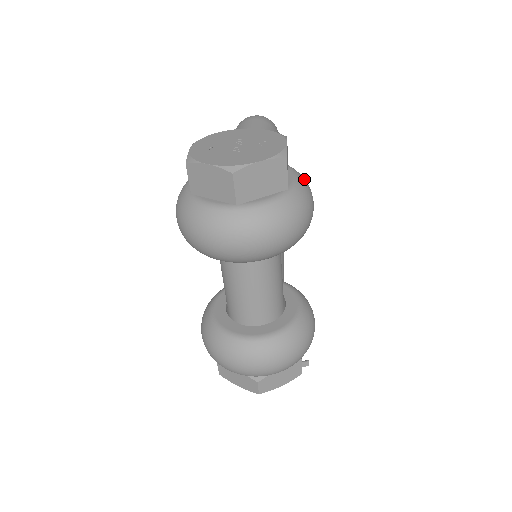
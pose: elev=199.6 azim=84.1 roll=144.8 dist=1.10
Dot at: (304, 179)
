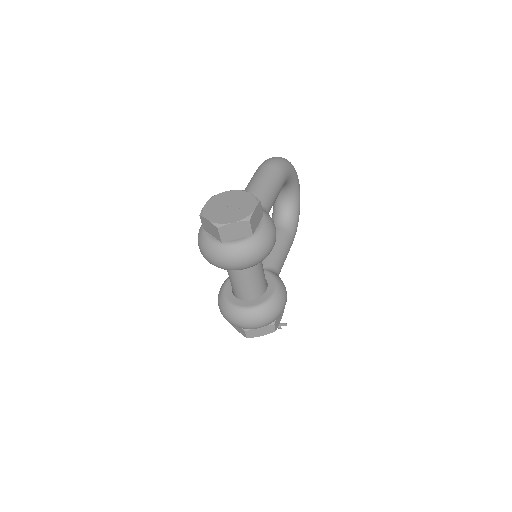
Dot at: (270, 225)
